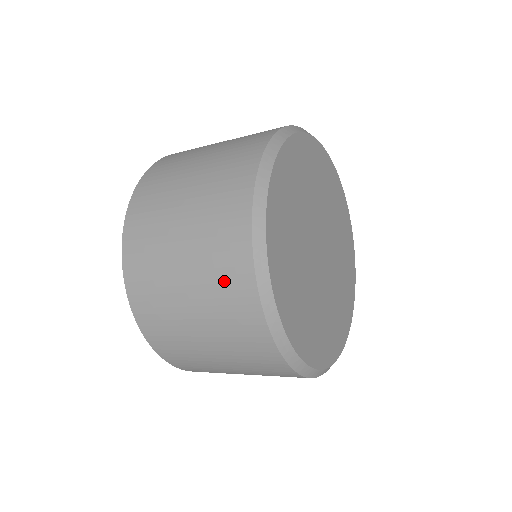
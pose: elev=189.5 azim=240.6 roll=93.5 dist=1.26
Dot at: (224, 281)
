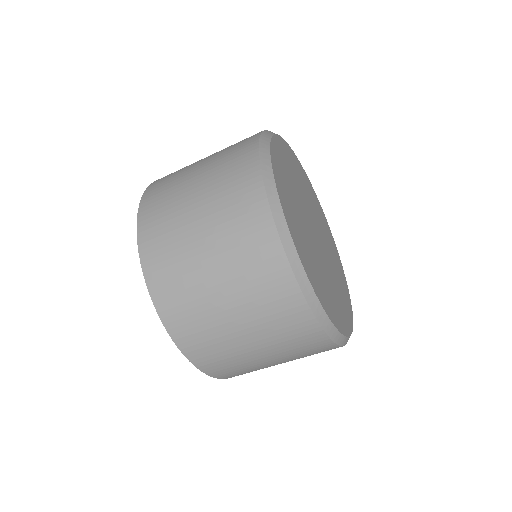
Dot at: (277, 312)
